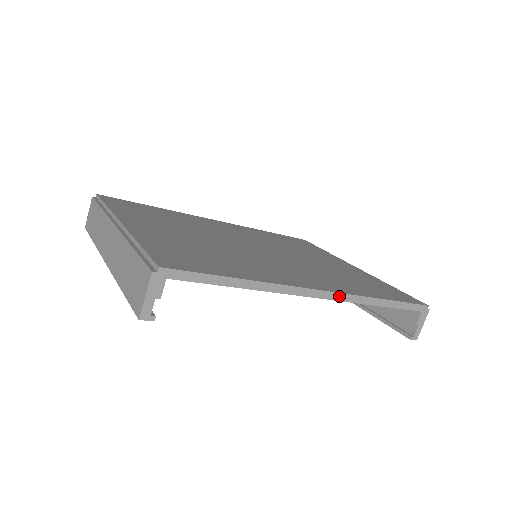
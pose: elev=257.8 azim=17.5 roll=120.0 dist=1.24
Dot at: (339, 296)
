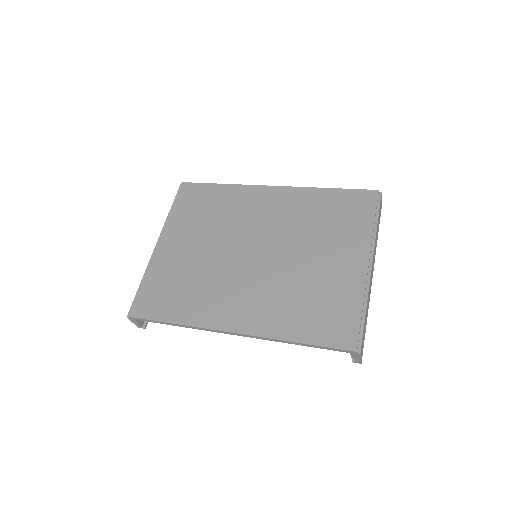
Dot at: (249, 336)
